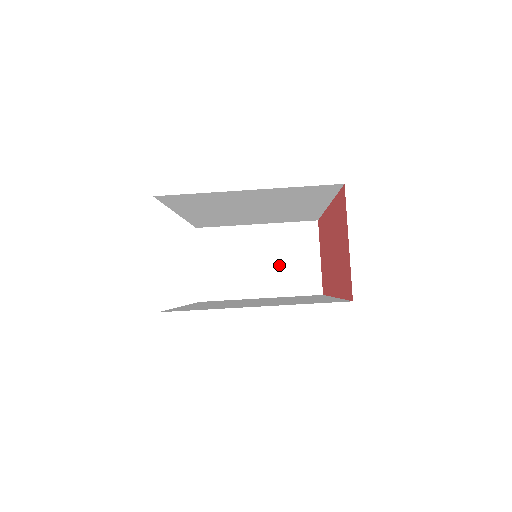
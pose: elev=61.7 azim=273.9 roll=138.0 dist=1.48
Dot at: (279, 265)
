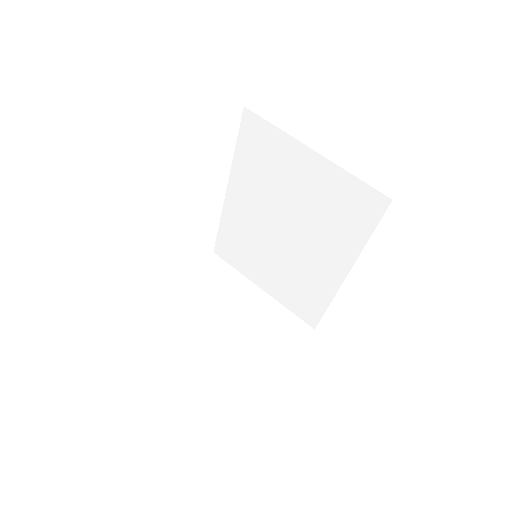
Dot at: (251, 330)
